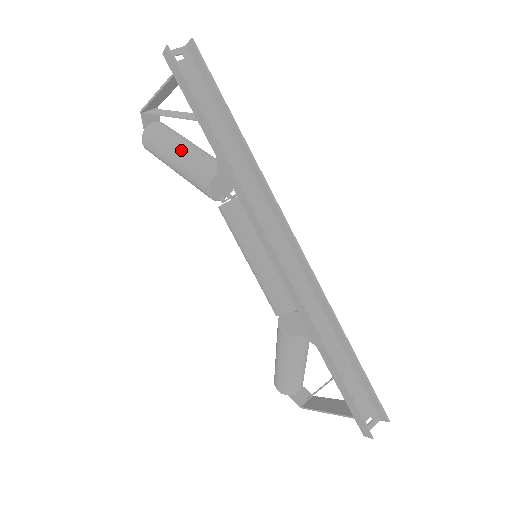
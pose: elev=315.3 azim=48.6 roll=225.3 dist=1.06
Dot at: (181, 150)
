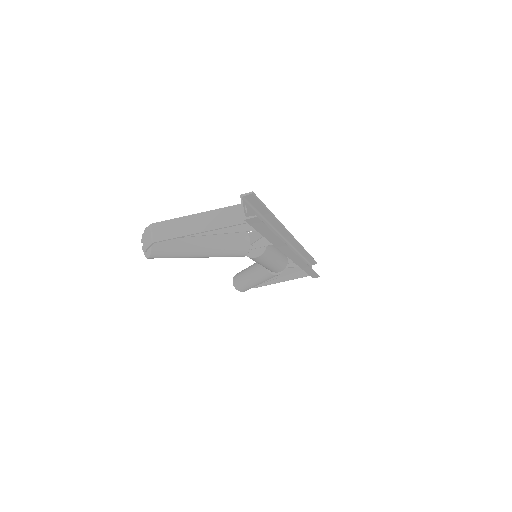
Dot at: (207, 245)
